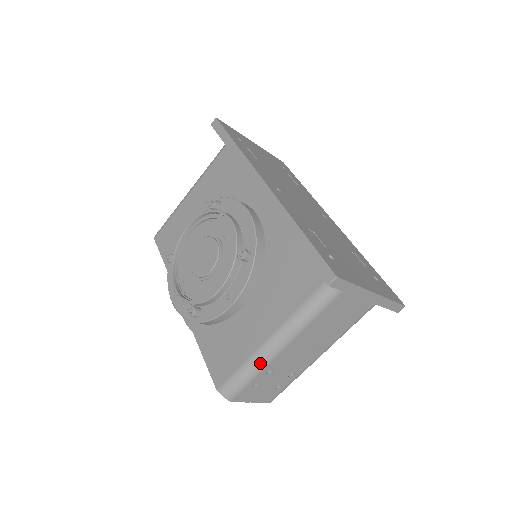
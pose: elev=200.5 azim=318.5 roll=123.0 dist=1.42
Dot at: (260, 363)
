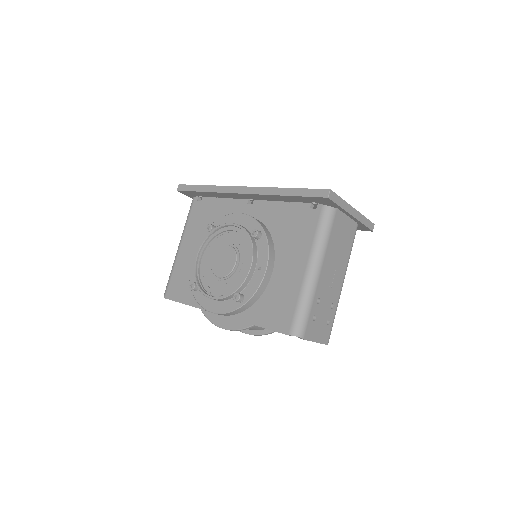
Dot at: (310, 292)
